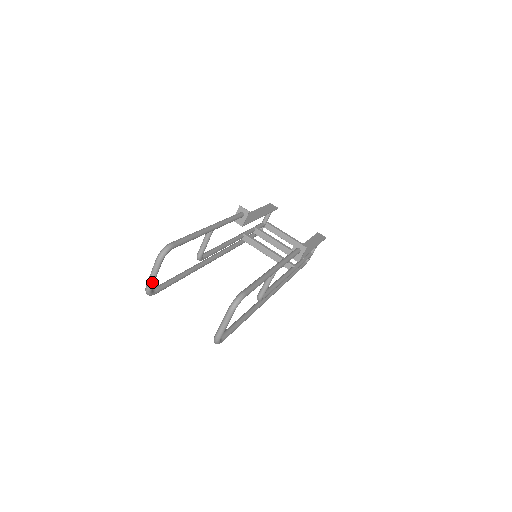
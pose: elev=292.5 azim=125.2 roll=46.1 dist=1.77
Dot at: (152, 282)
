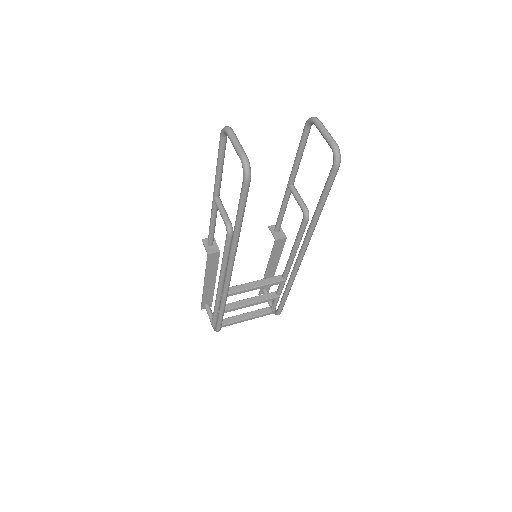
Dot at: (243, 149)
